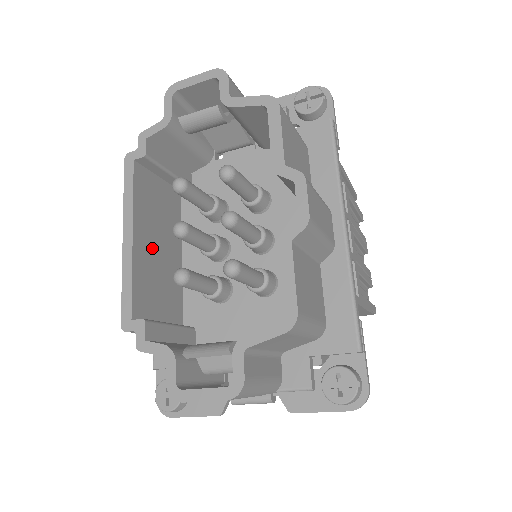
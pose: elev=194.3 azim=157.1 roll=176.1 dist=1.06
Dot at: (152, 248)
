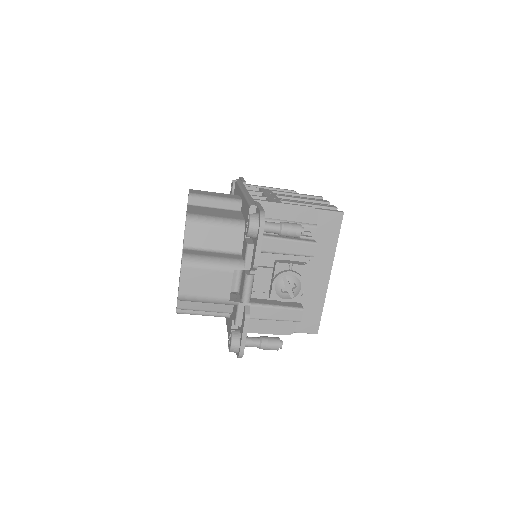
Dot at: occluded
